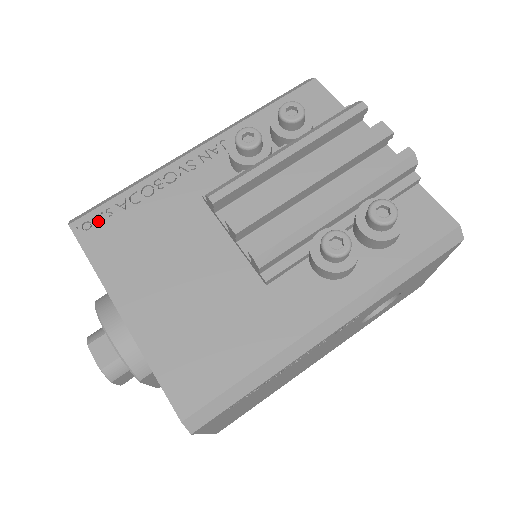
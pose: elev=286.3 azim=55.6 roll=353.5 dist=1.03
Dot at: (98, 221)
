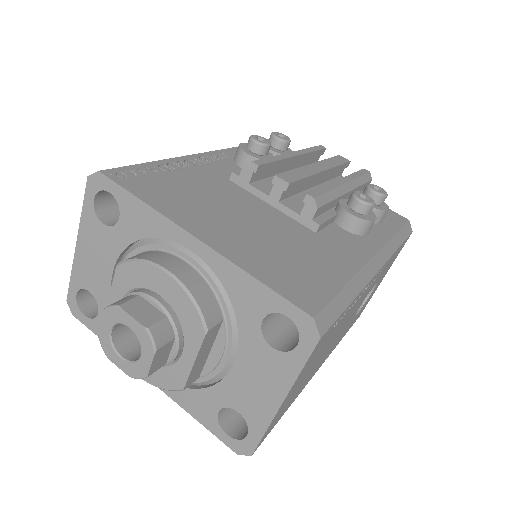
Dot at: (133, 174)
